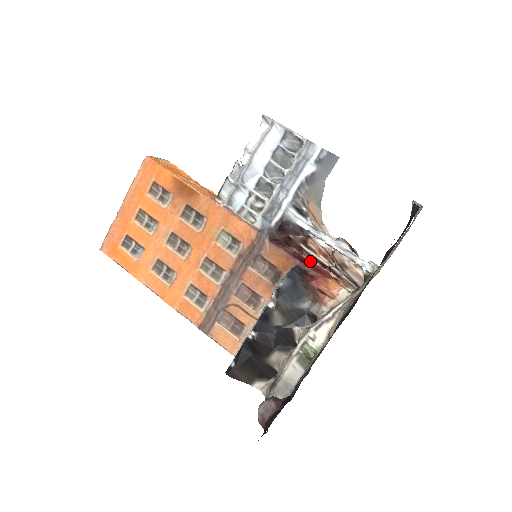
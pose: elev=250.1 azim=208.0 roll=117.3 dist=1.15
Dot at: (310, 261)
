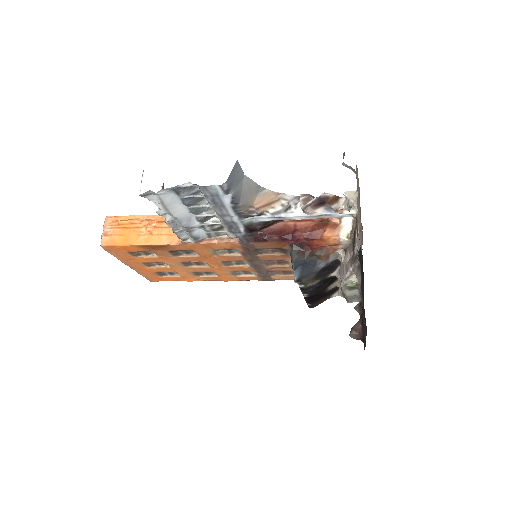
Dot at: (295, 221)
